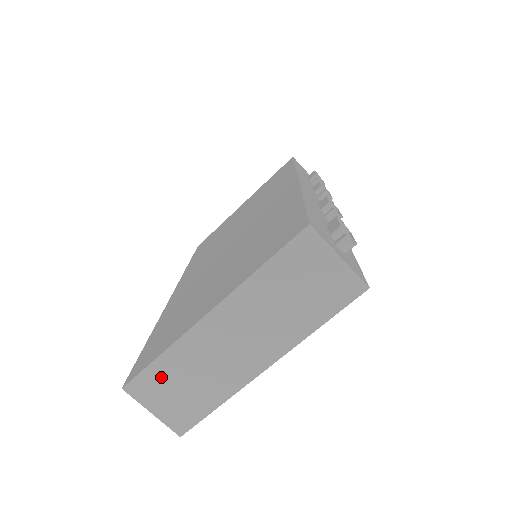
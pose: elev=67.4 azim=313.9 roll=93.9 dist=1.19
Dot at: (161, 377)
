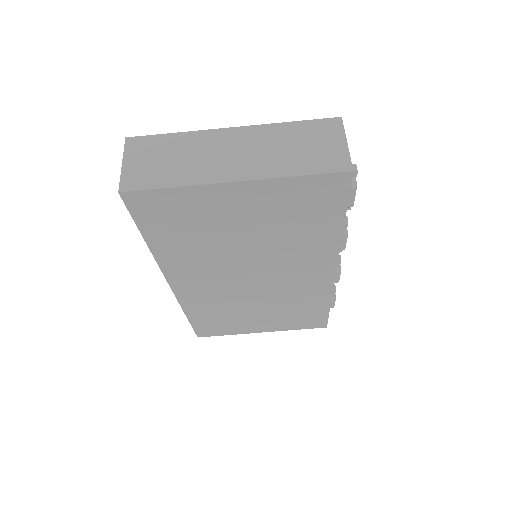
Dot at: (159, 145)
